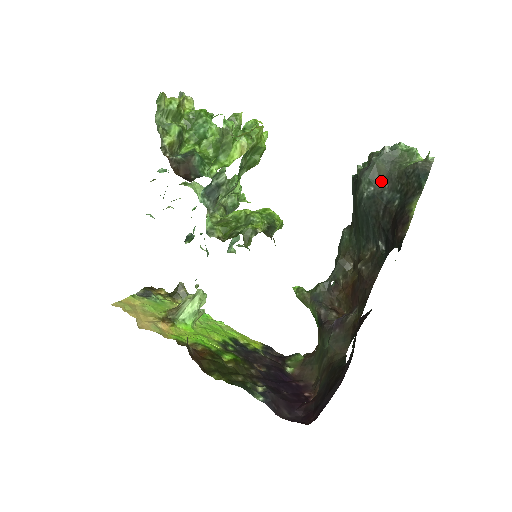
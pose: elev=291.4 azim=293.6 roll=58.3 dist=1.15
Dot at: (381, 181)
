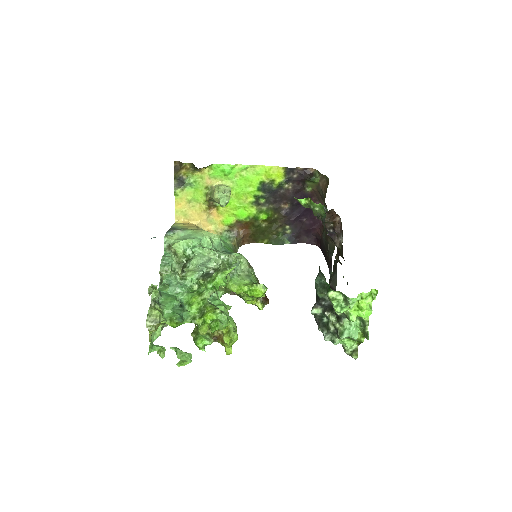
Dot at: occluded
